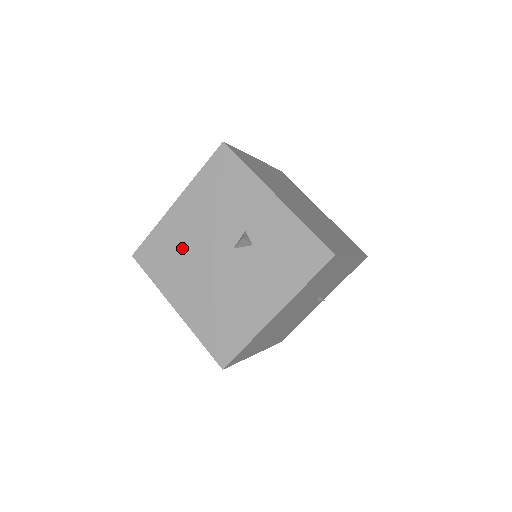
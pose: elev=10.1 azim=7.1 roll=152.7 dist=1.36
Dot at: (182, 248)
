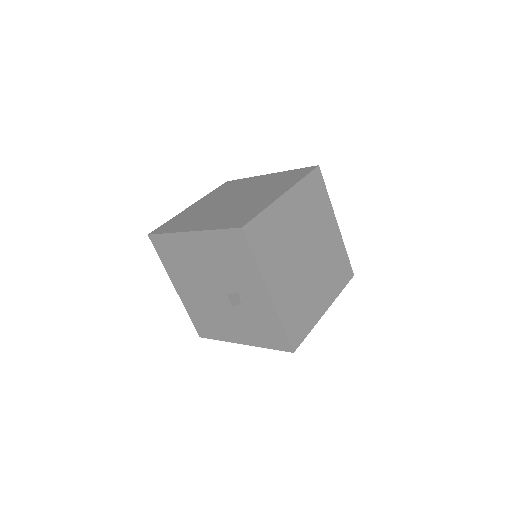
Dot at: (188, 263)
